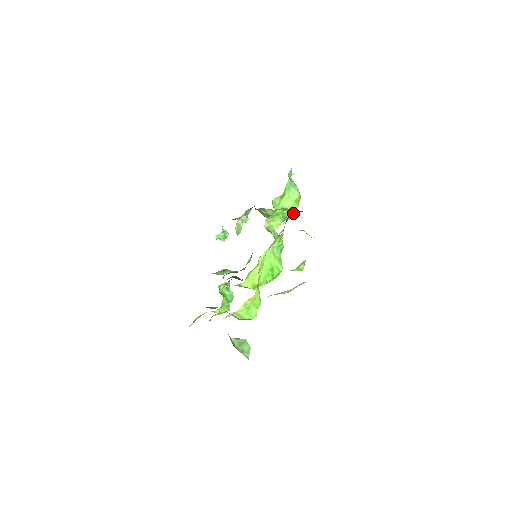
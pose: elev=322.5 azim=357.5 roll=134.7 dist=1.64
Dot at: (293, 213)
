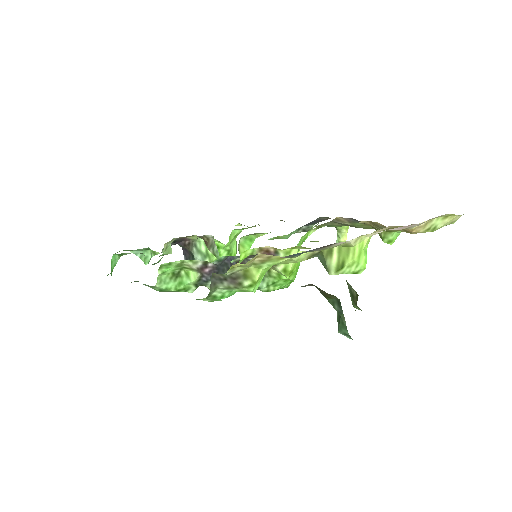
Dot at: (300, 228)
